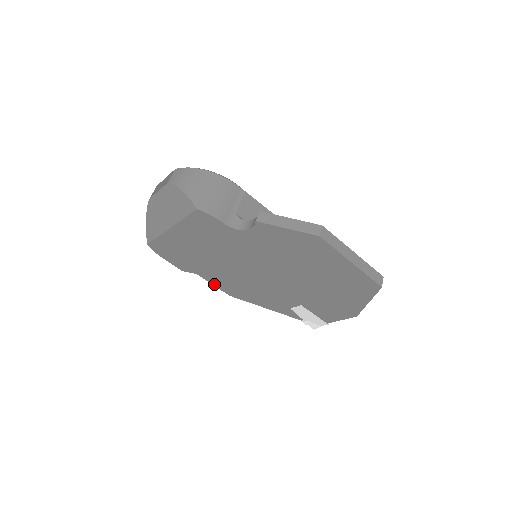
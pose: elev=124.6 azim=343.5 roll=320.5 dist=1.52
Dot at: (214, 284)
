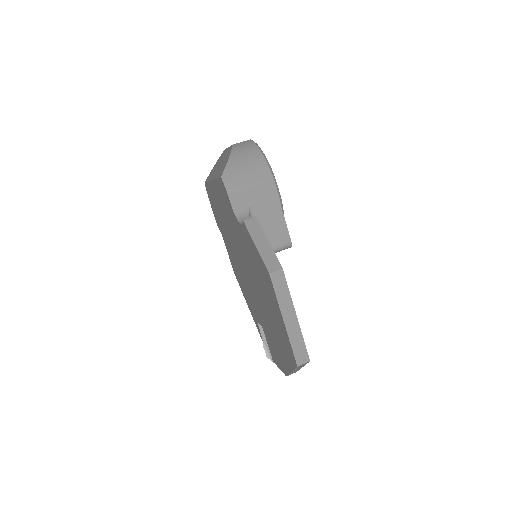
Dot at: (228, 253)
